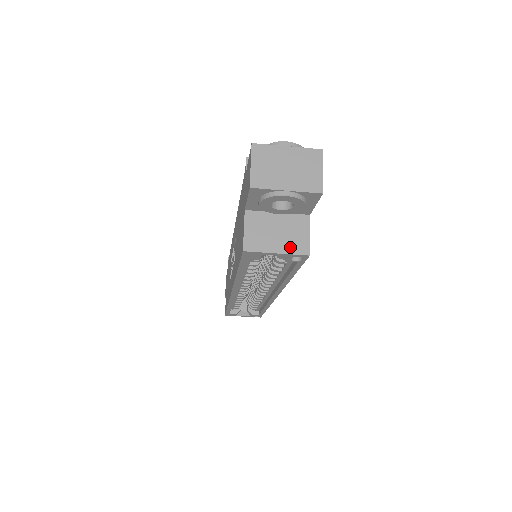
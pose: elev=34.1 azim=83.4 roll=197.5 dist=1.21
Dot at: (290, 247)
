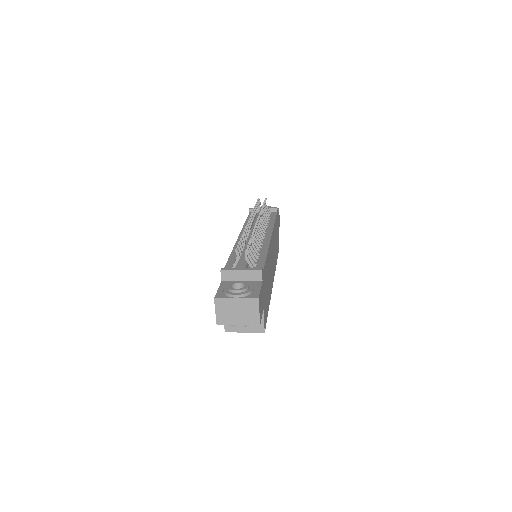
Dot at: (252, 329)
